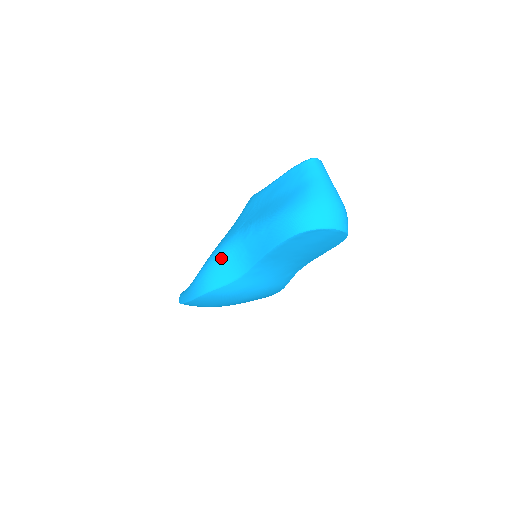
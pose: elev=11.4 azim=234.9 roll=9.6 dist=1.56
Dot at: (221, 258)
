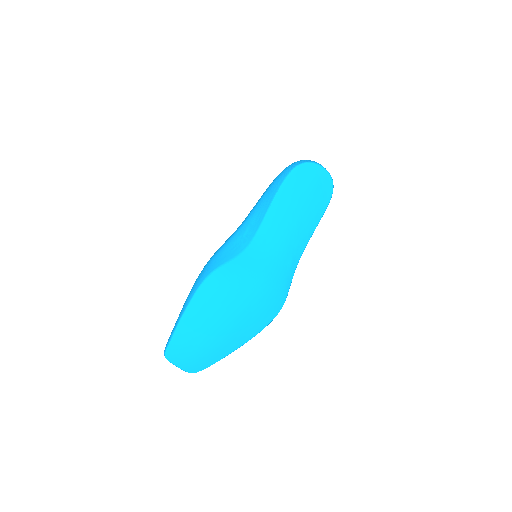
Dot at: (224, 244)
